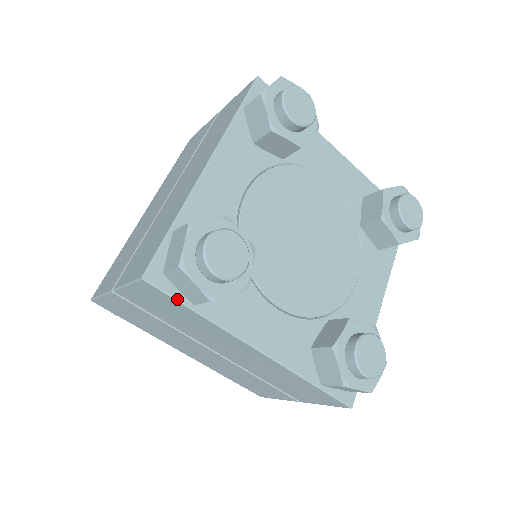
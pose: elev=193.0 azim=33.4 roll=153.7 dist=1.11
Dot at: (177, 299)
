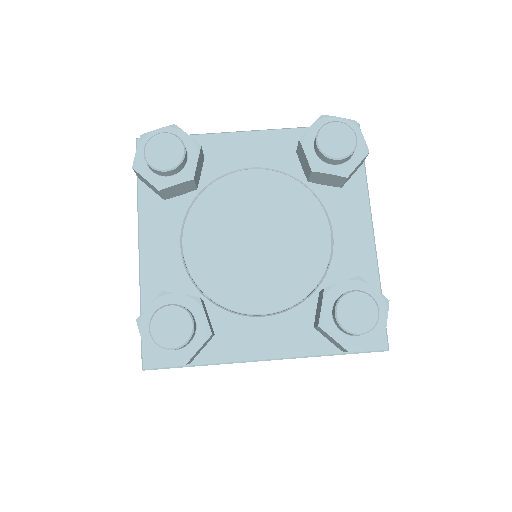
Dot at: occluded
